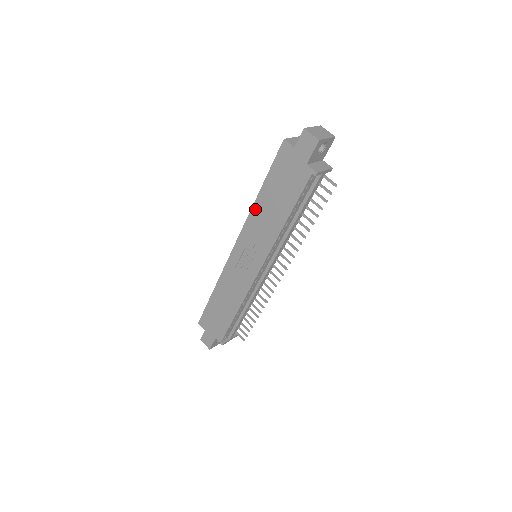
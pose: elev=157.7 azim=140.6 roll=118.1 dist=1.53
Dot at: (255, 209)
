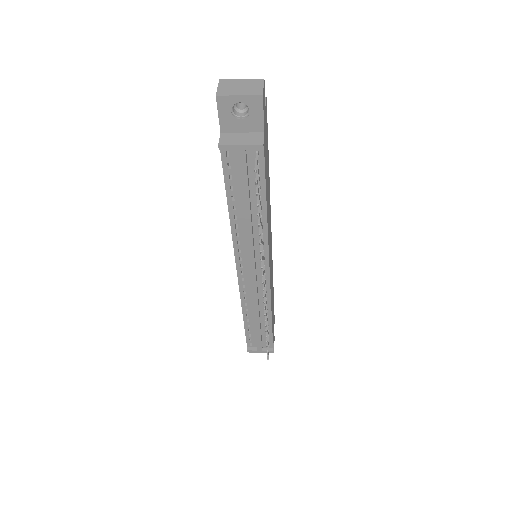
Dot at: occluded
